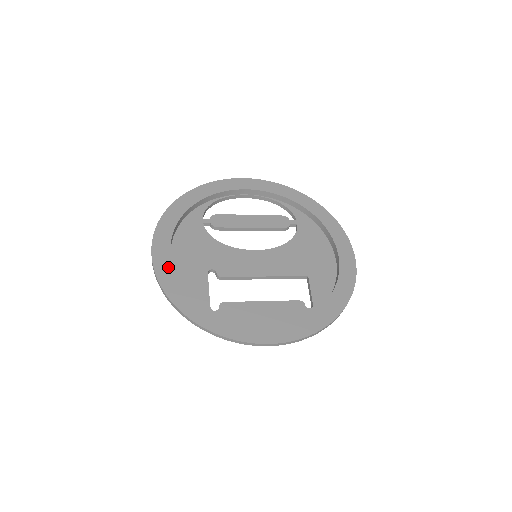
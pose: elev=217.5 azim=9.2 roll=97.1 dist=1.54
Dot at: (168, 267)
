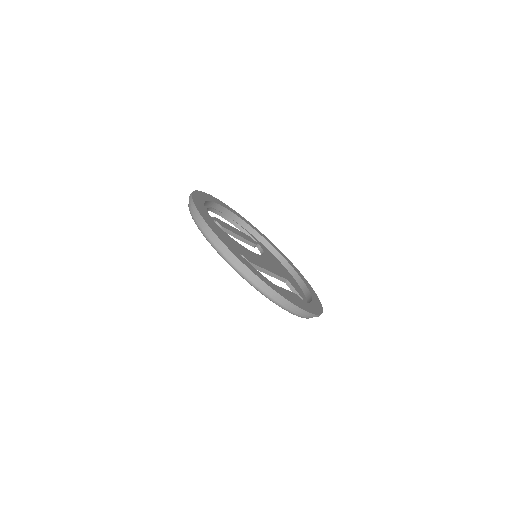
Dot at: (225, 239)
